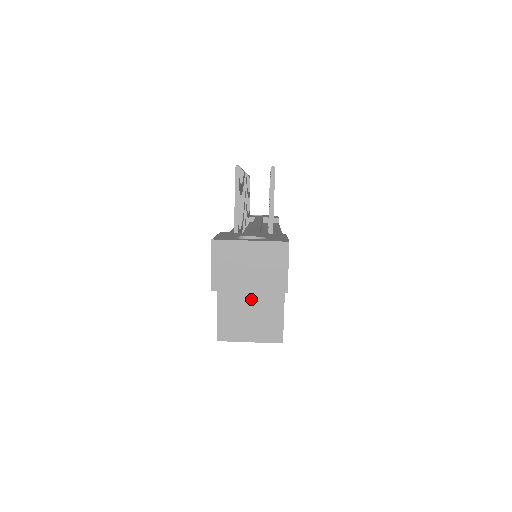
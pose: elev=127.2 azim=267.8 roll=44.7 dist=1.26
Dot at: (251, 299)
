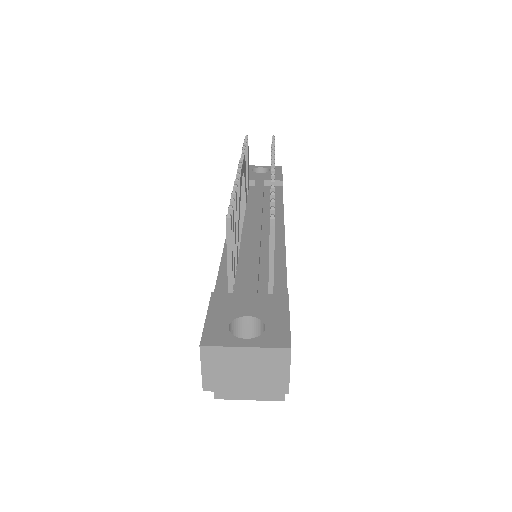
Dot at: occluded
